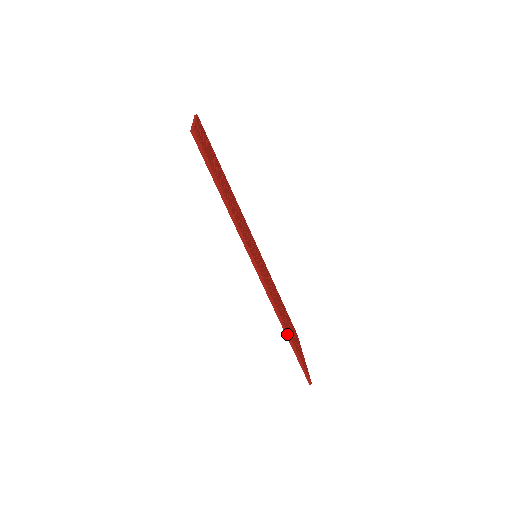
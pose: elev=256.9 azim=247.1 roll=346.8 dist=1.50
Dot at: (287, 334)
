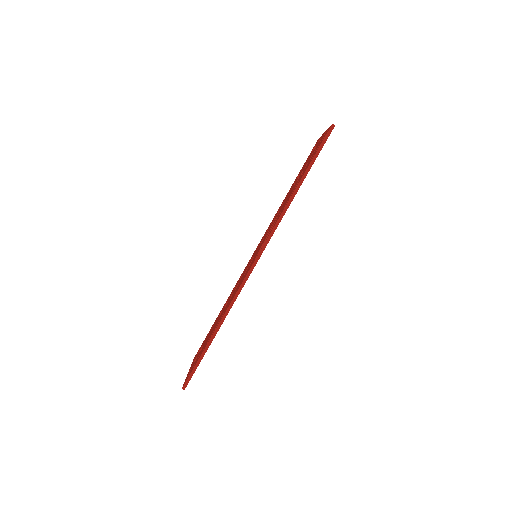
Dot at: (219, 326)
